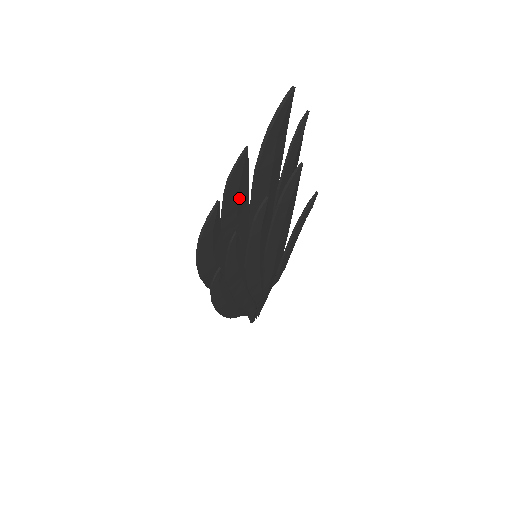
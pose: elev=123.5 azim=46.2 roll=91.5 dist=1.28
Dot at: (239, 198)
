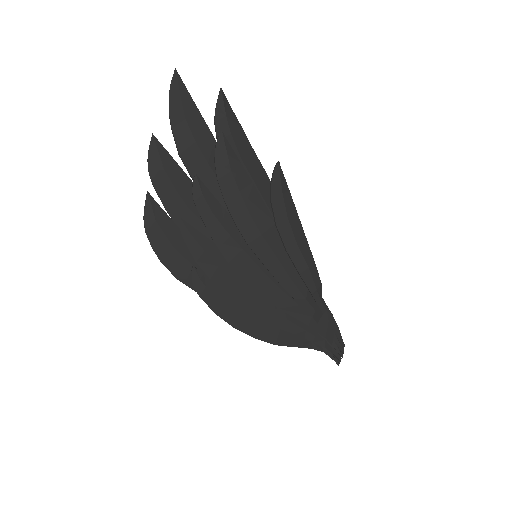
Dot at: (176, 186)
